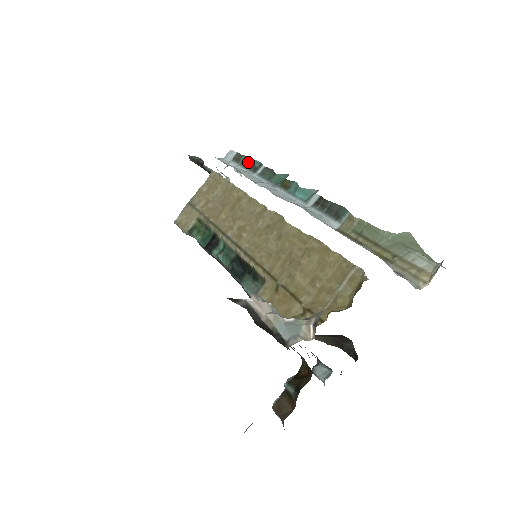
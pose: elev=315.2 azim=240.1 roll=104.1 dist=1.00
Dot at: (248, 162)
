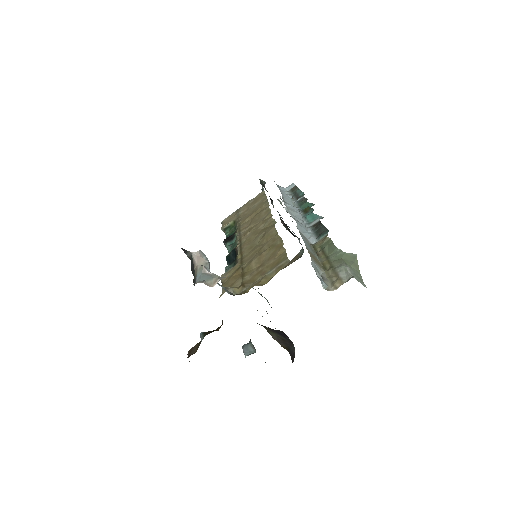
Dot at: (297, 192)
